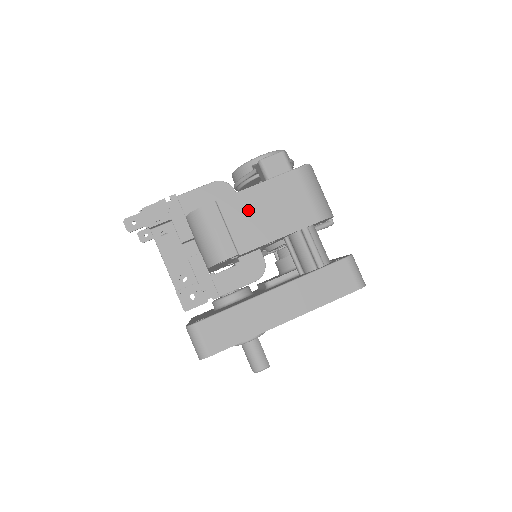
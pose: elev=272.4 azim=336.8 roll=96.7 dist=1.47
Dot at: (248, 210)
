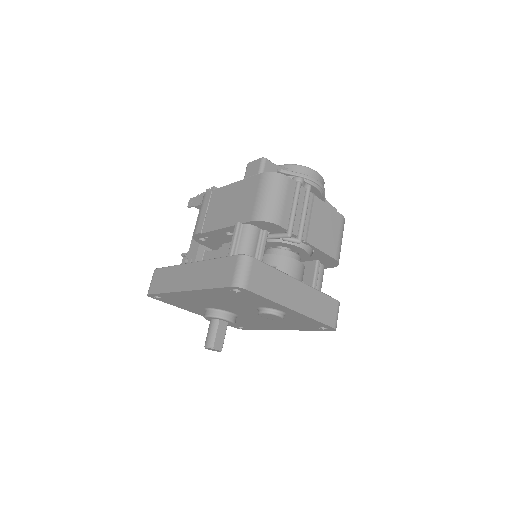
Dot at: (222, 201)
